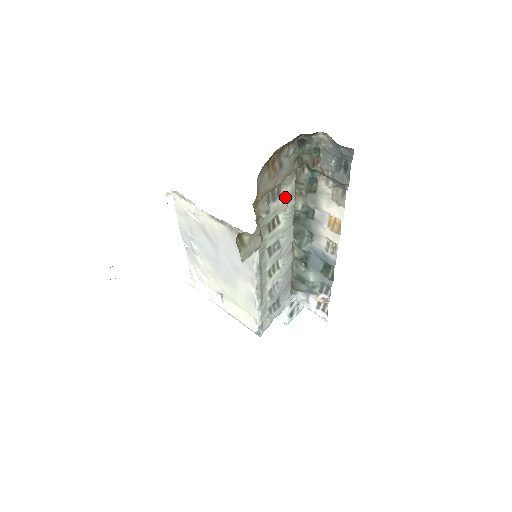
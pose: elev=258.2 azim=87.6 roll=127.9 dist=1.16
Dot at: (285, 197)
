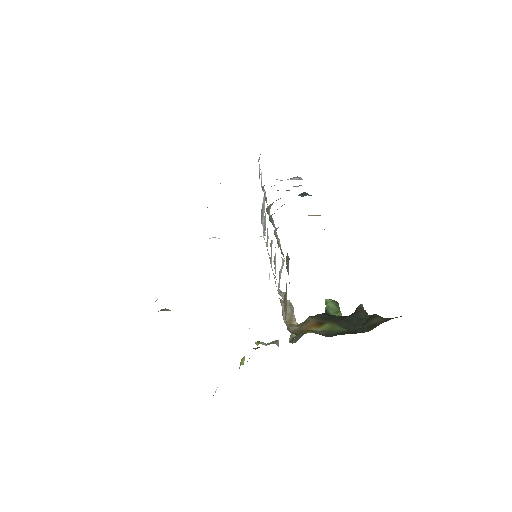
Dot at: (282, 265)
